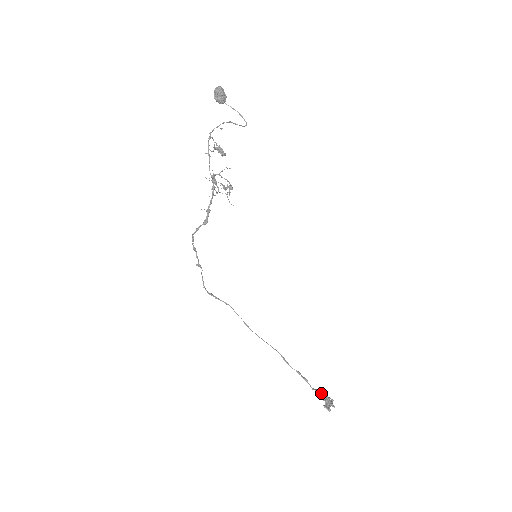
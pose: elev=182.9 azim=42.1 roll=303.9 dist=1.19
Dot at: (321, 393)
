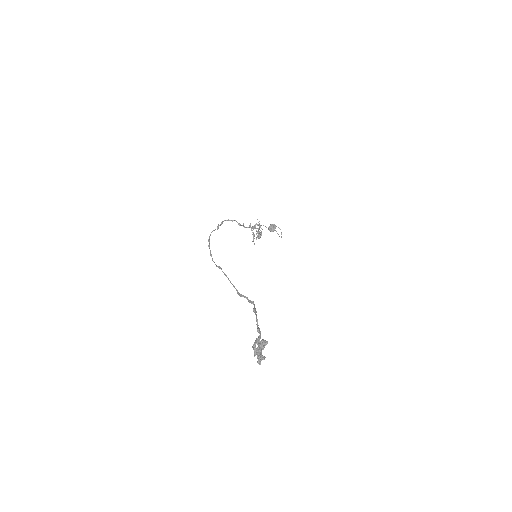
Dot at: (259, 336)
